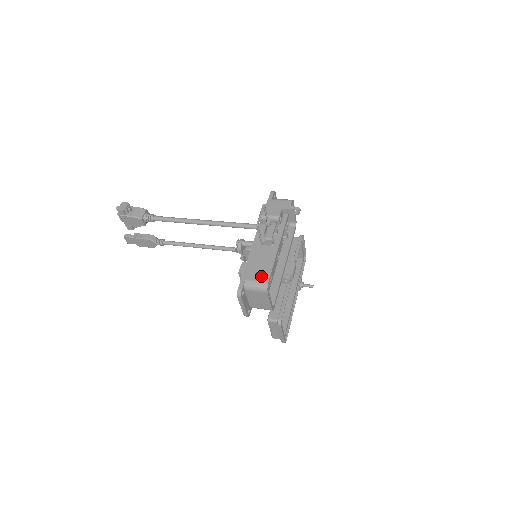
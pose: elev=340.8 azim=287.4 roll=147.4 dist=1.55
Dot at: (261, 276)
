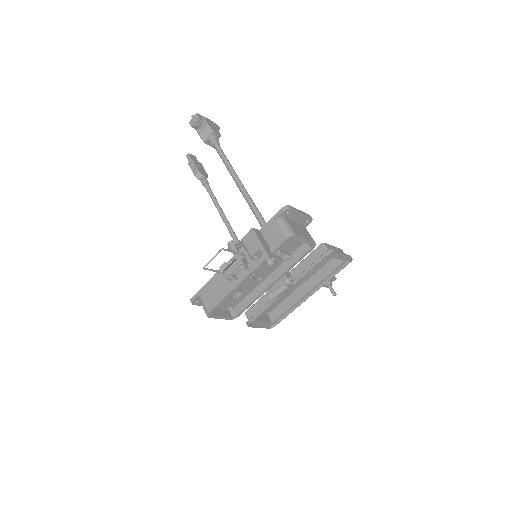
Dot at: (209, 302)
